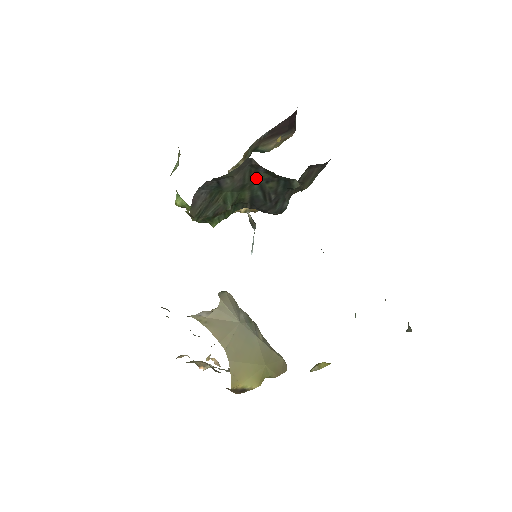
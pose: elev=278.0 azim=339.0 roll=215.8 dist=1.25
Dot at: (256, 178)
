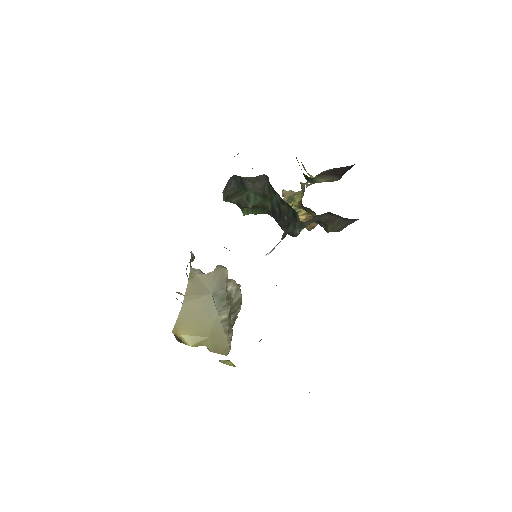
Dot at: (274, 195)
